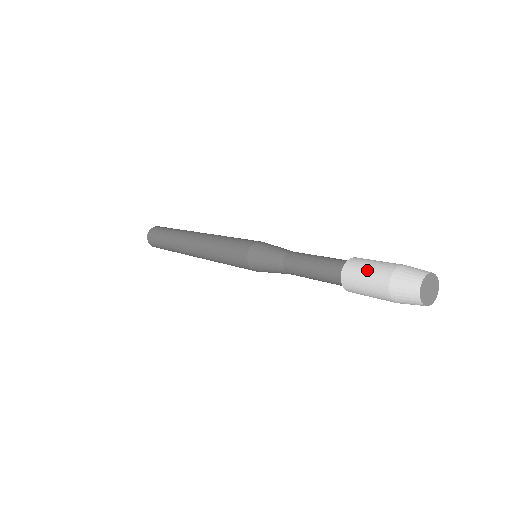
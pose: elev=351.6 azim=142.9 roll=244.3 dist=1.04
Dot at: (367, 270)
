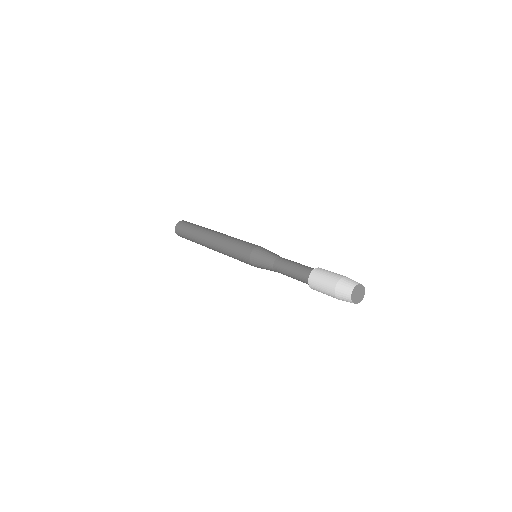
Dot at: (321, 283)
